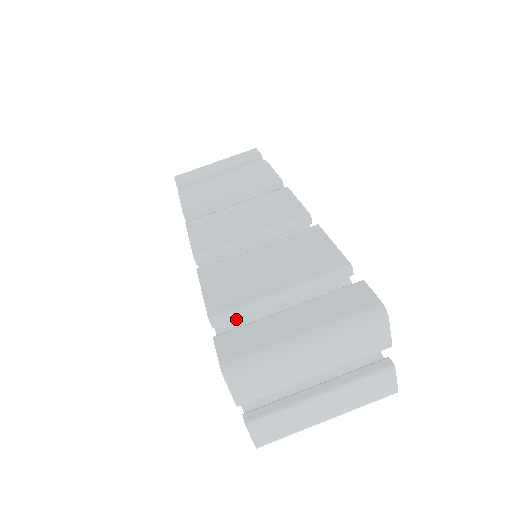
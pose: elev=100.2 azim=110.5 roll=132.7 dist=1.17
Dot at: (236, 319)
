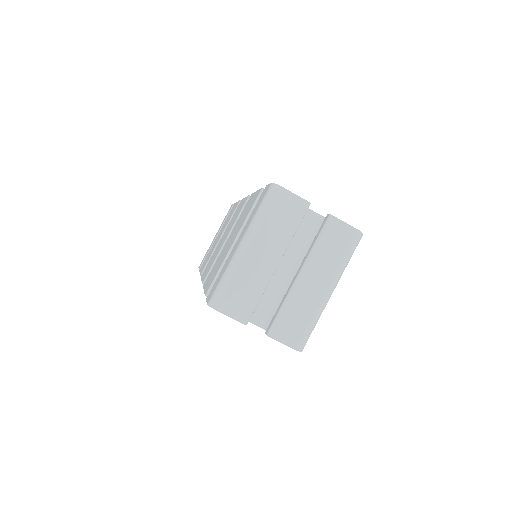
Dot at: occluded
